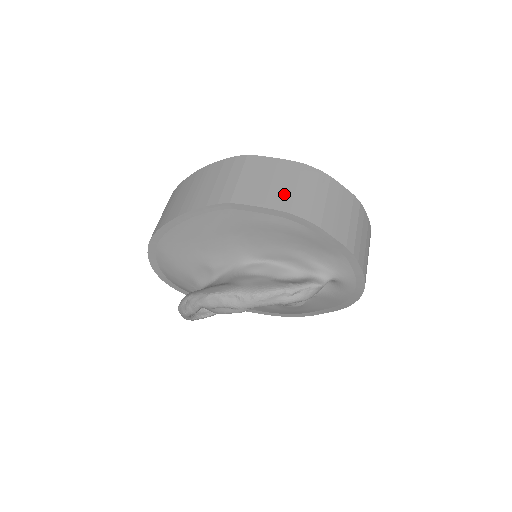
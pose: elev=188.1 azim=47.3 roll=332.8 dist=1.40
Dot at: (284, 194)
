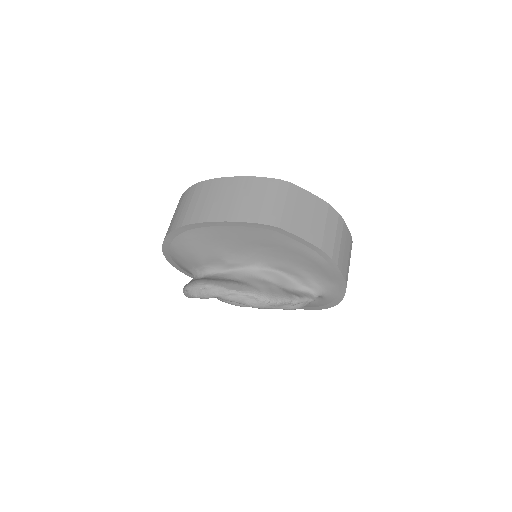
Dot at: (317, 230)
